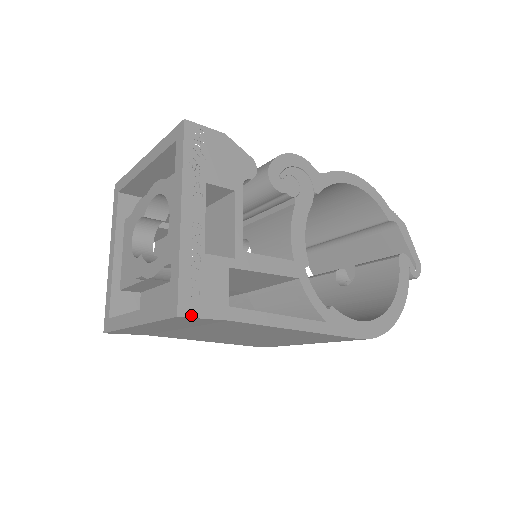
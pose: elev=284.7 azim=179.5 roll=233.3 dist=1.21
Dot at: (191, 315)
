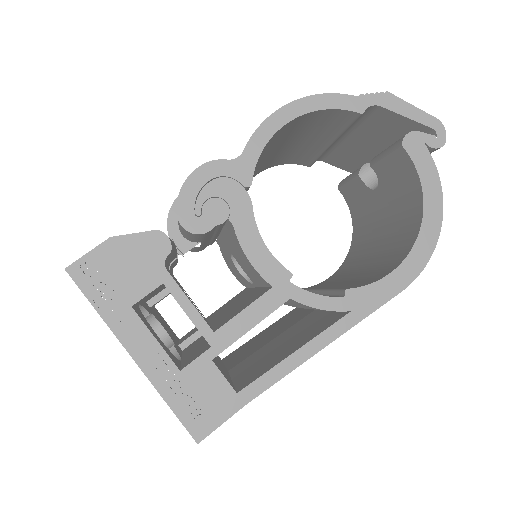
Dot at: (208, 432)
